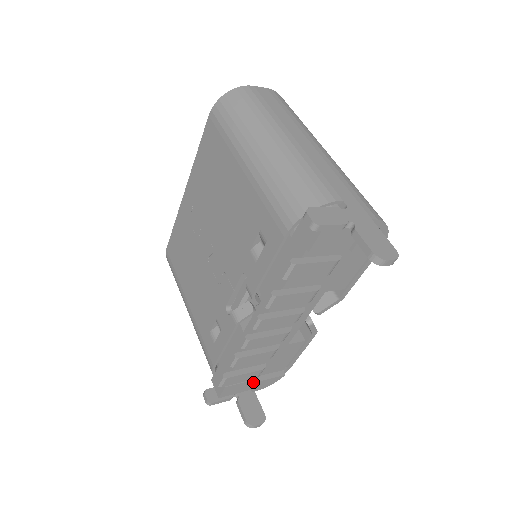
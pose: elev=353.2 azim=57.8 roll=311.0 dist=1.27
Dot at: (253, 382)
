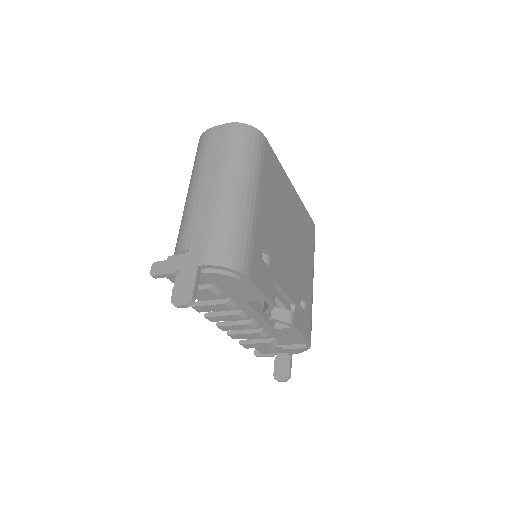
Dot at: (280, 348)
